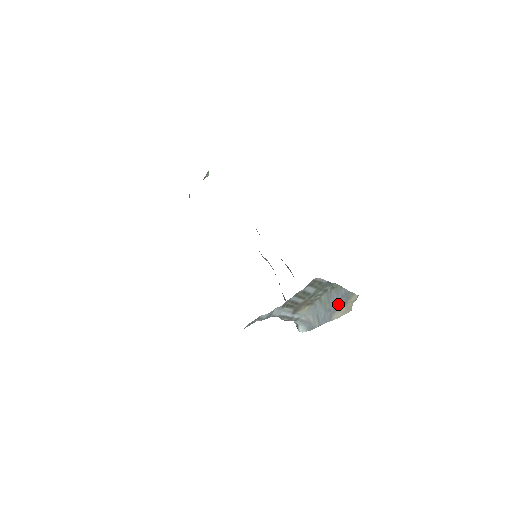
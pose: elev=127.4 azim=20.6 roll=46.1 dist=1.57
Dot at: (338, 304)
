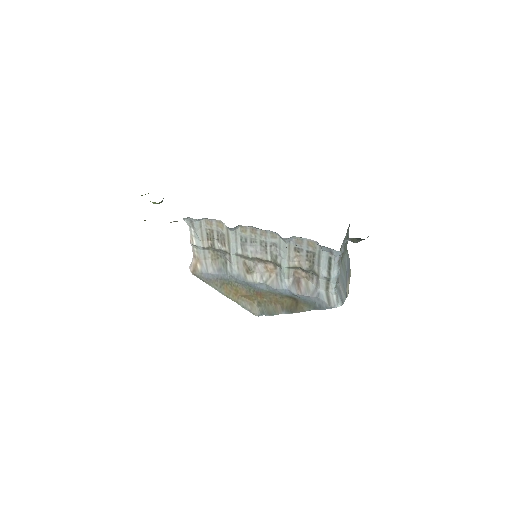
Dot at: (348, 275)
